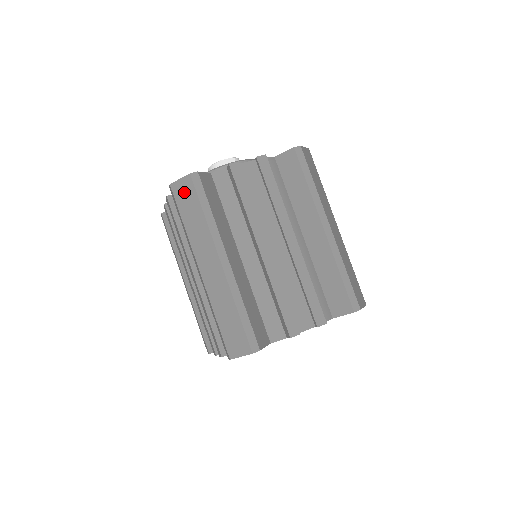
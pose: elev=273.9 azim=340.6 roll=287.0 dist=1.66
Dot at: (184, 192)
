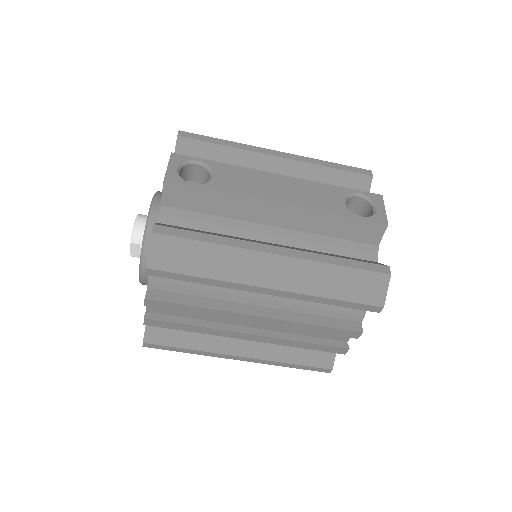
Dot at: occluded
